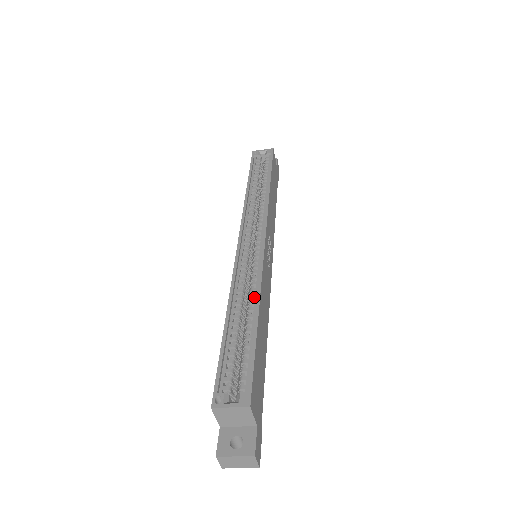
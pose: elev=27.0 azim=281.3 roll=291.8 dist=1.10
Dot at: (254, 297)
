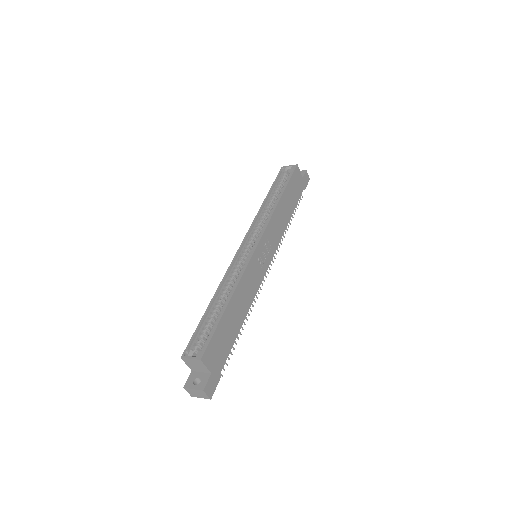
Dot at: (234, 288)
